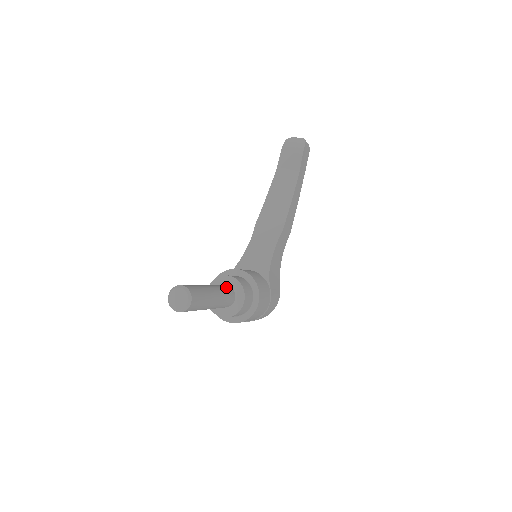
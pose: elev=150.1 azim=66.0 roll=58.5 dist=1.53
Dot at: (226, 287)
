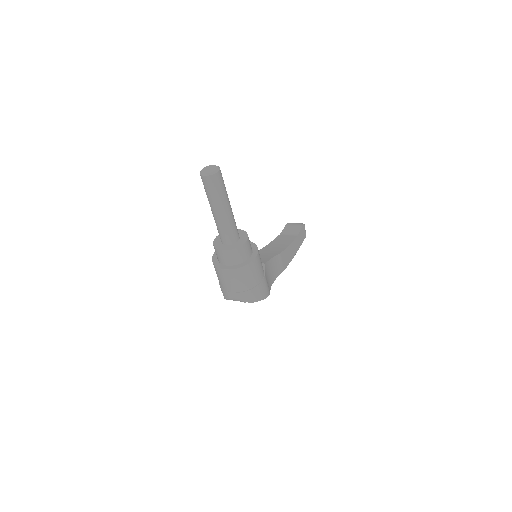
Dot at: occluded
